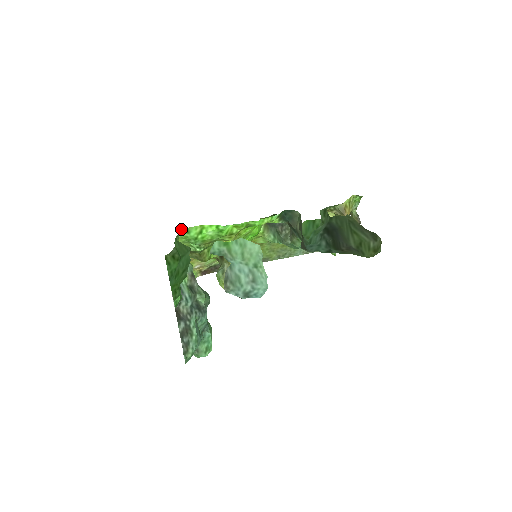
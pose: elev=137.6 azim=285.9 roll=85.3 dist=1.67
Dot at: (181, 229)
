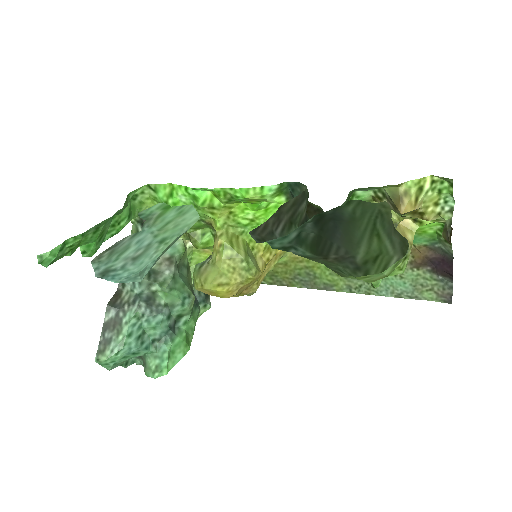
Dot at: (147, 184)
